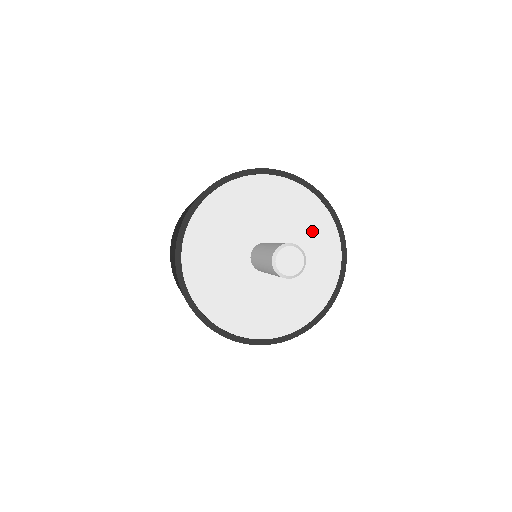
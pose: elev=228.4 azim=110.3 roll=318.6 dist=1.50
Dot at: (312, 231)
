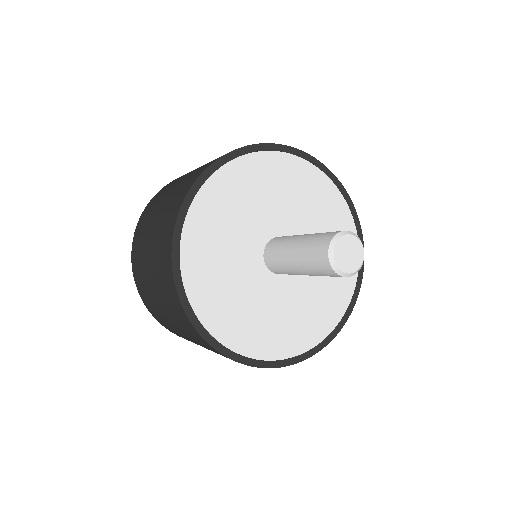
Dot at: (322, 211)
